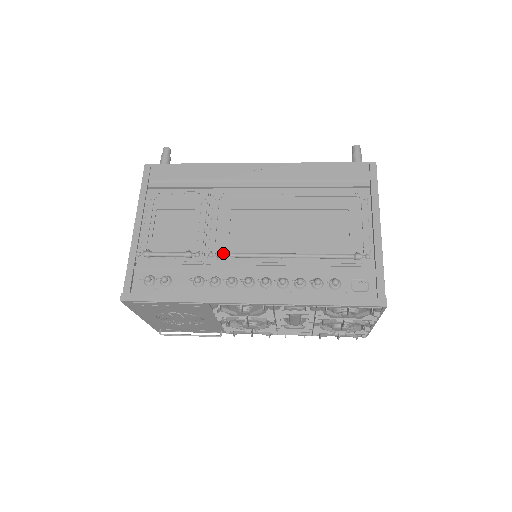
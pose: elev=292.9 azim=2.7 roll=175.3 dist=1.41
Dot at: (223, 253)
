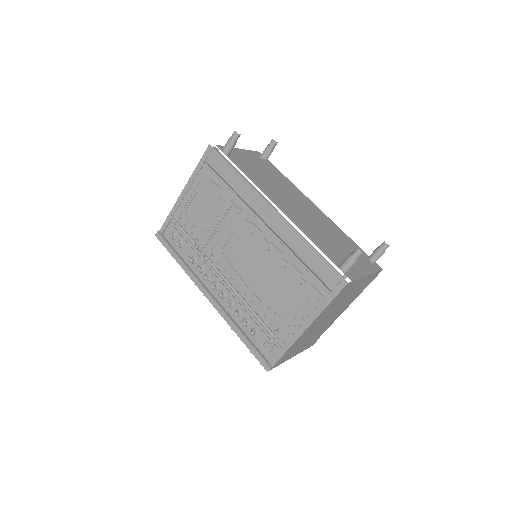
Dot at: (207, 260)
